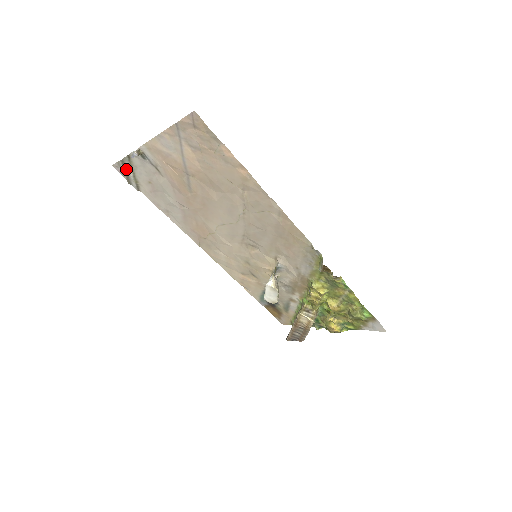
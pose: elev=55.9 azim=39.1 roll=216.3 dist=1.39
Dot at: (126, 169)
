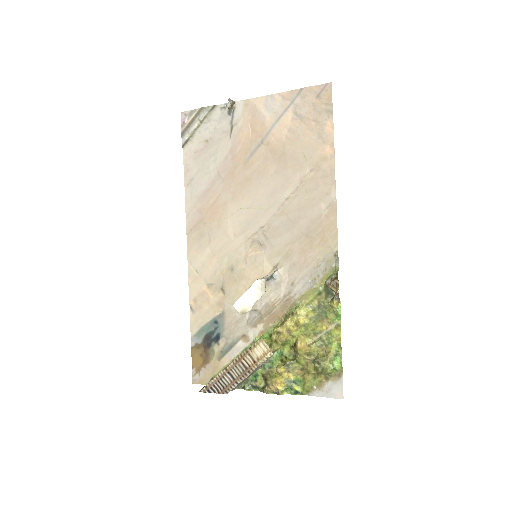
Dot at: (196, 118)
